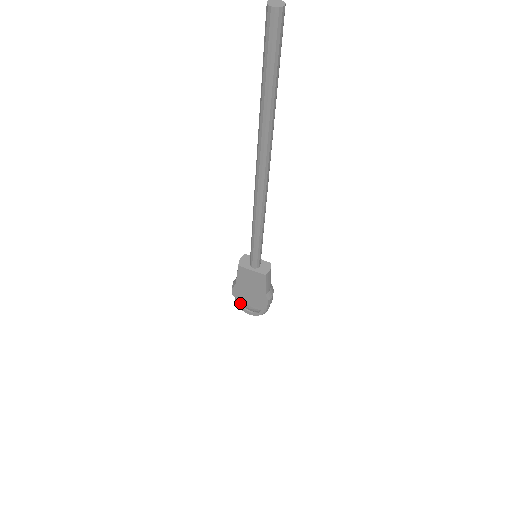
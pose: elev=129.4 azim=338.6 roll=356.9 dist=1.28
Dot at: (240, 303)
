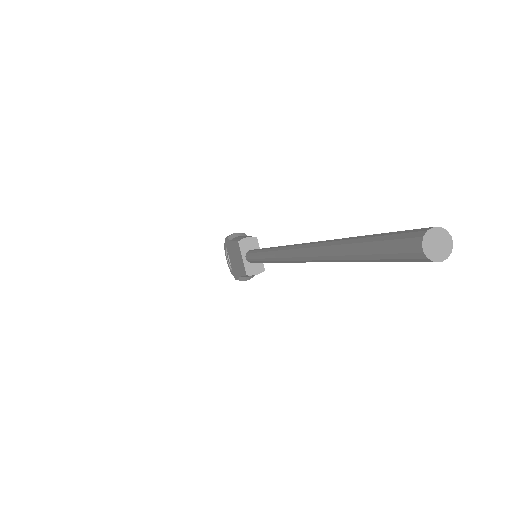
Dot at: occluded
